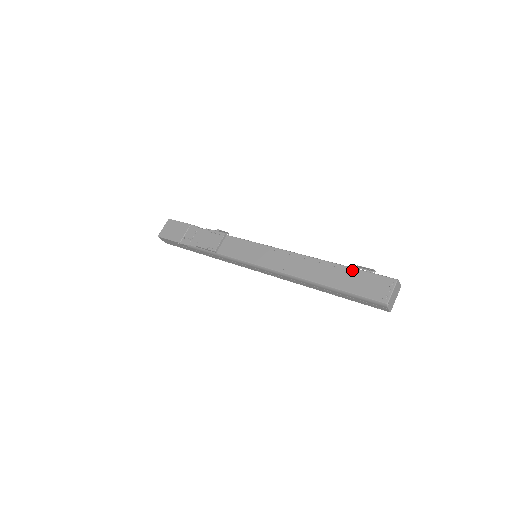
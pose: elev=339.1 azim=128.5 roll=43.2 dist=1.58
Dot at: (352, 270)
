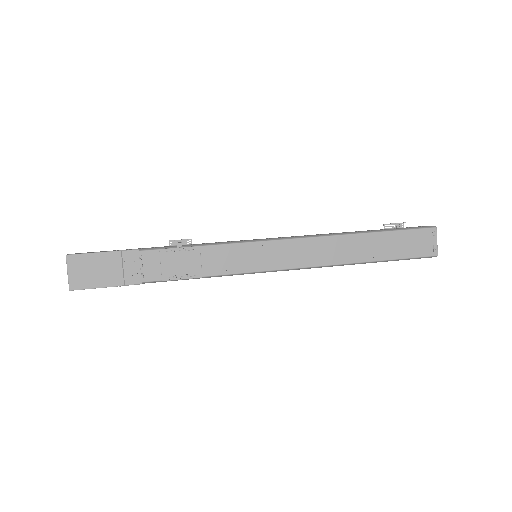
Dot at: (390, 234)
